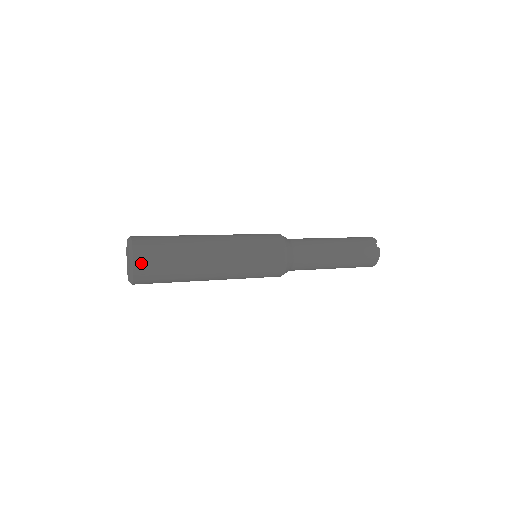
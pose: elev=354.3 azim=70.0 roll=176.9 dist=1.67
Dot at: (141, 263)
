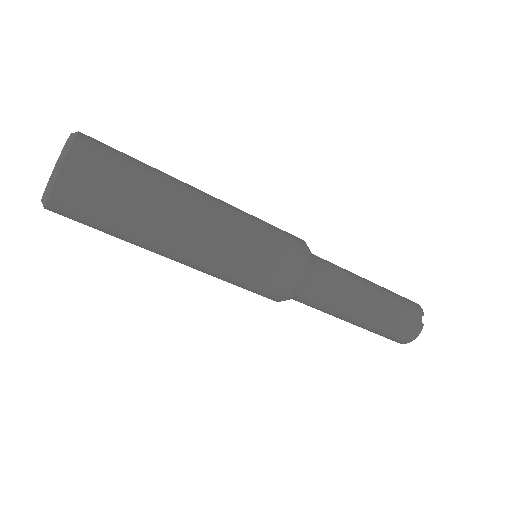
Dot at: (71, 181)
